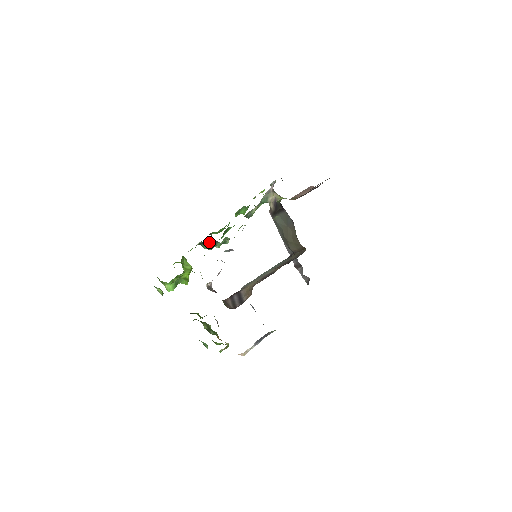
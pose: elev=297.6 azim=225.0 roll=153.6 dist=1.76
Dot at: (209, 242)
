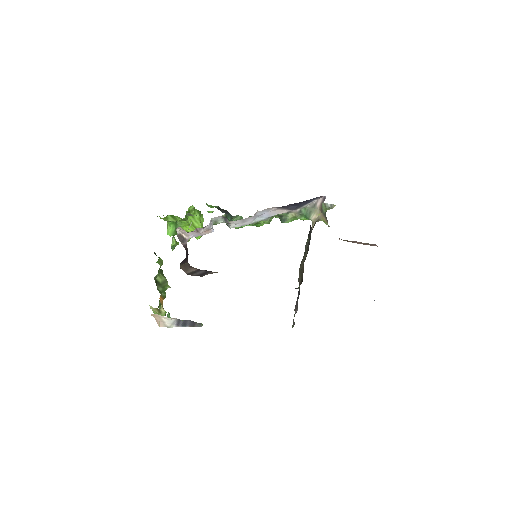
Dot at: (227, 213)
